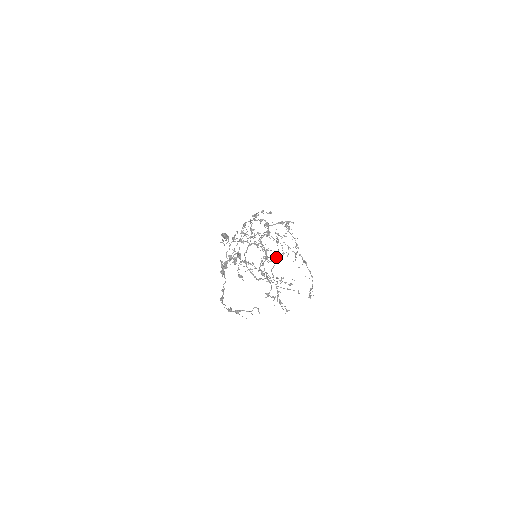
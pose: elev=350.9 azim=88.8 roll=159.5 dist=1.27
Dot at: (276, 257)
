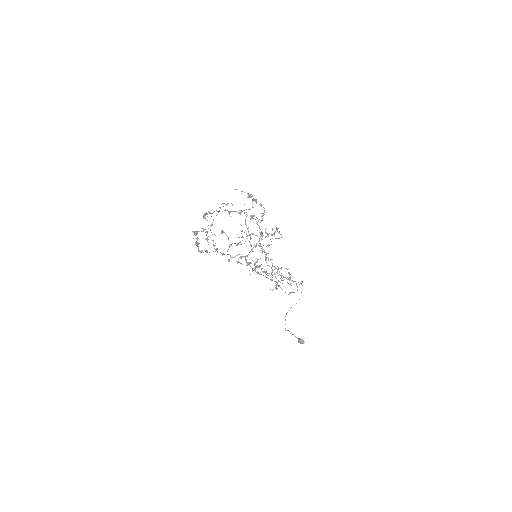
Dot at: (296, 284)
